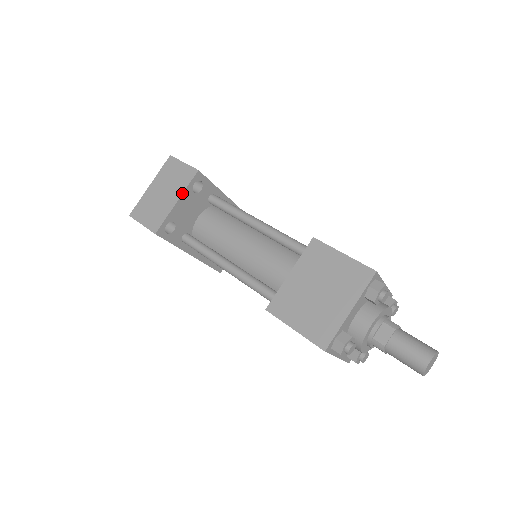
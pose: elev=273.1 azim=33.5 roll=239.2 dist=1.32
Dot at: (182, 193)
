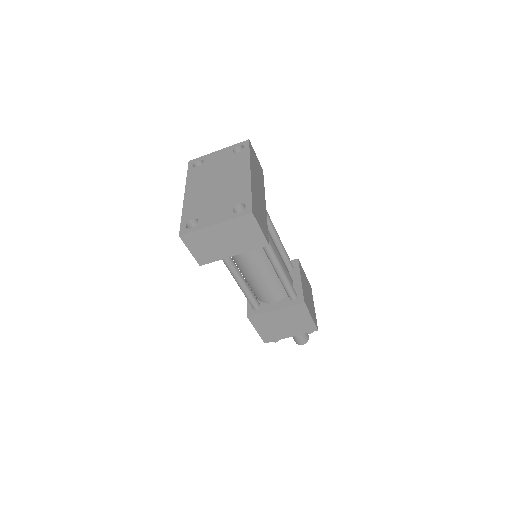
Dot at: occluded
